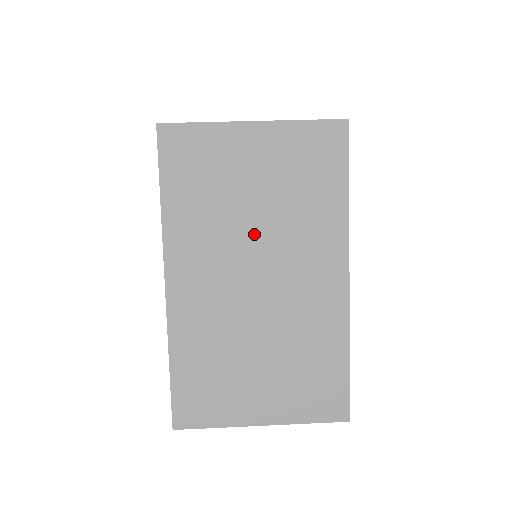
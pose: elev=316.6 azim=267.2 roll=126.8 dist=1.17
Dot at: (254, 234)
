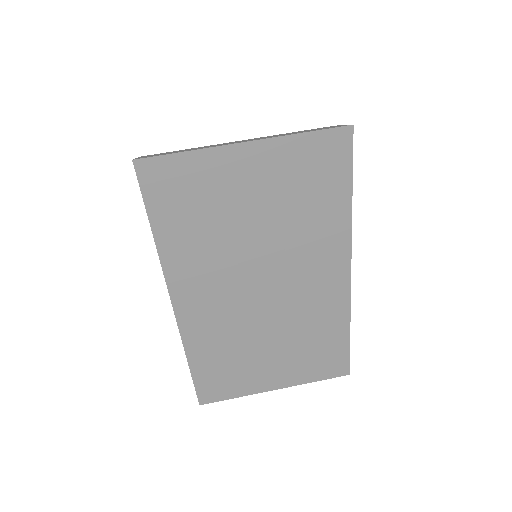
Dot at: (256, 252)
